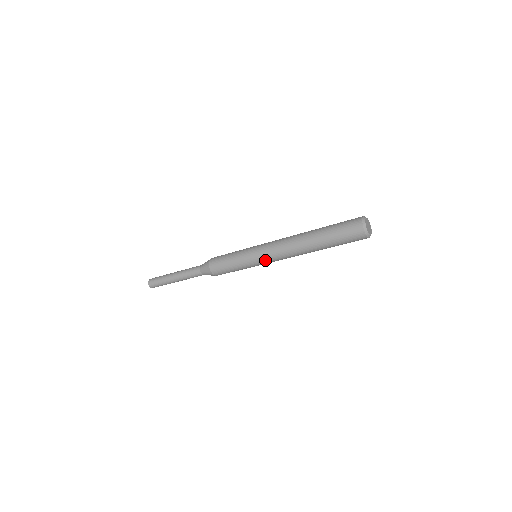
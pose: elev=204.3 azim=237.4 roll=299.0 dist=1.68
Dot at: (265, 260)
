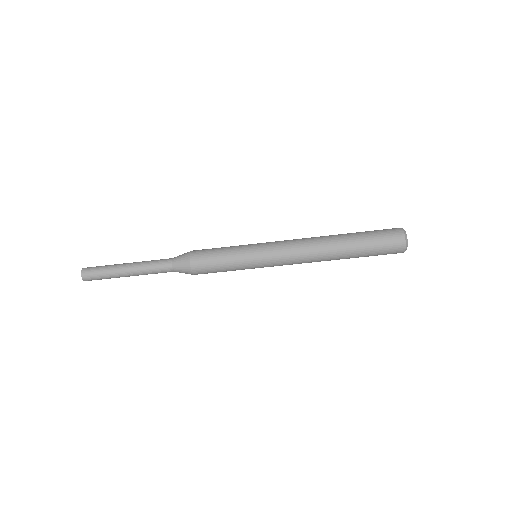
Dot at: (273, 265)
